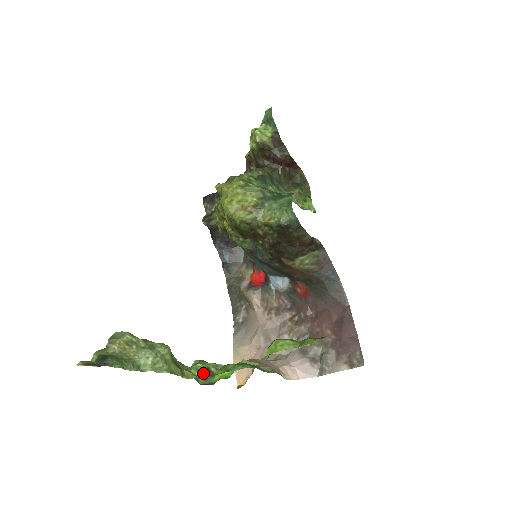
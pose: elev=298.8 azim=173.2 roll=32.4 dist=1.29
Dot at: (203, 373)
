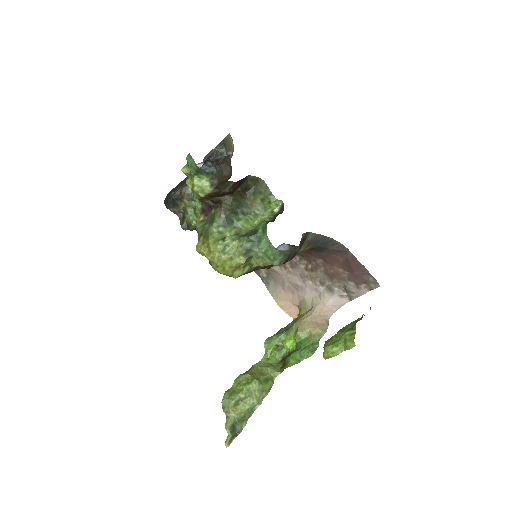
Dot at: (276, 351)
